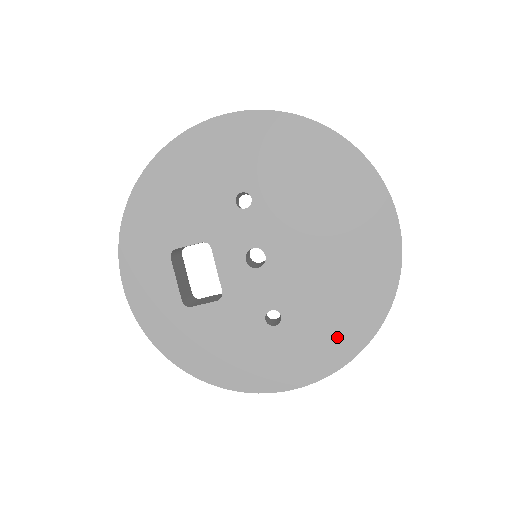
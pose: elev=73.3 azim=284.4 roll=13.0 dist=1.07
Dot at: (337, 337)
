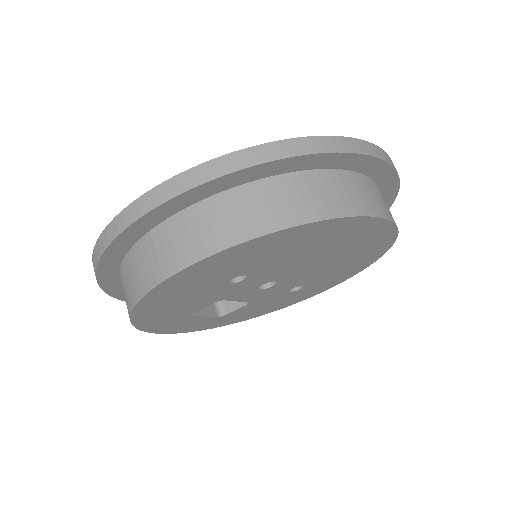
Dot at: (352, 271)
